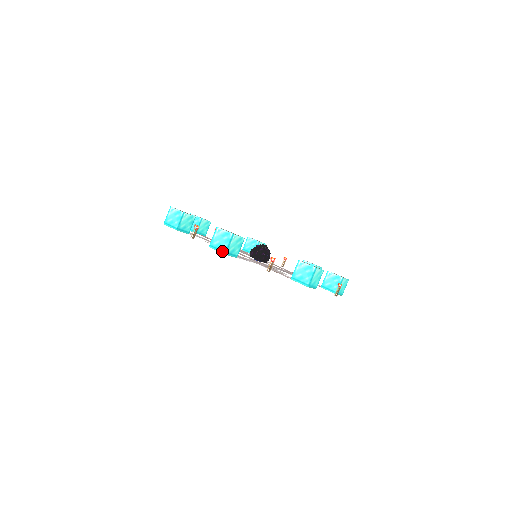
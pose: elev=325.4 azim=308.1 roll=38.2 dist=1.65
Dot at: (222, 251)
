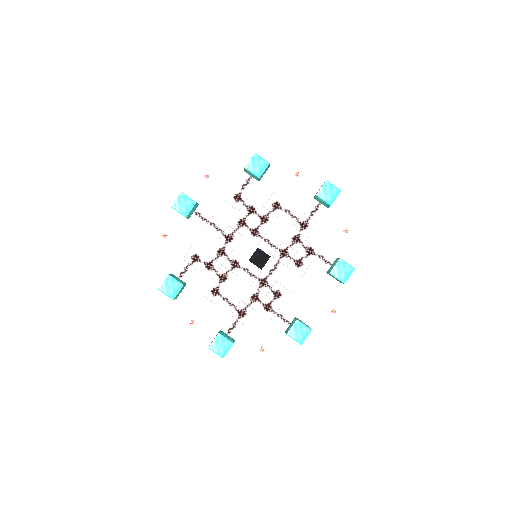
Dot at: occluded
